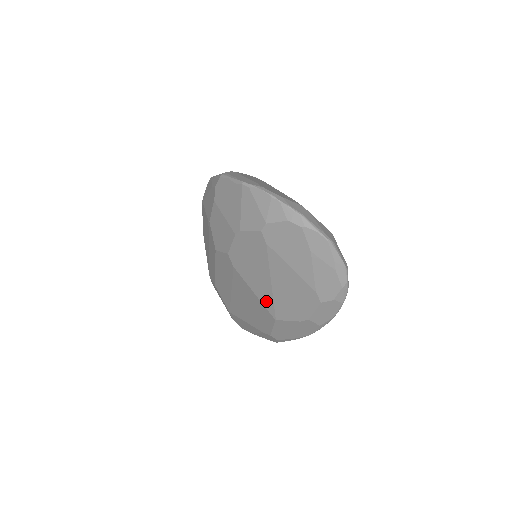
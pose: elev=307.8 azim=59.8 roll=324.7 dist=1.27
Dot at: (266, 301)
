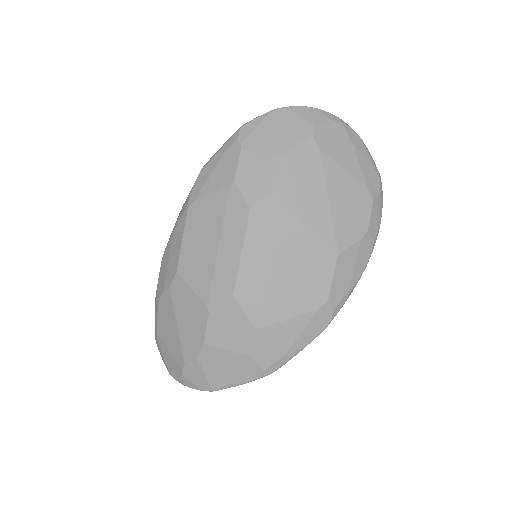
Dot at: (325, 232)
